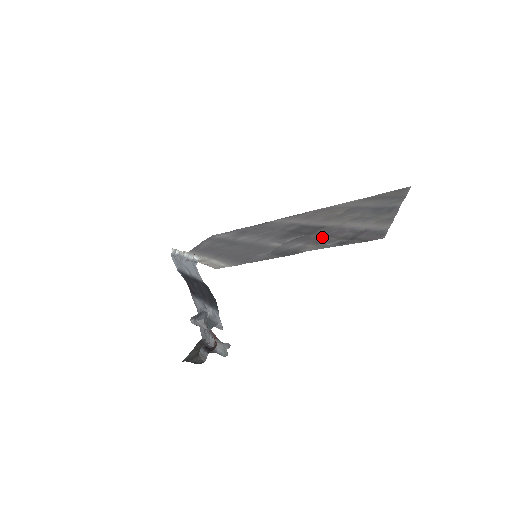
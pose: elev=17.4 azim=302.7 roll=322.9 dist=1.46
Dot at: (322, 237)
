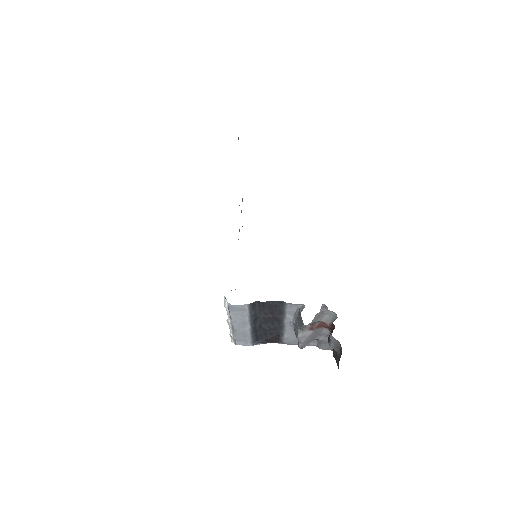
Dot at: occluded
